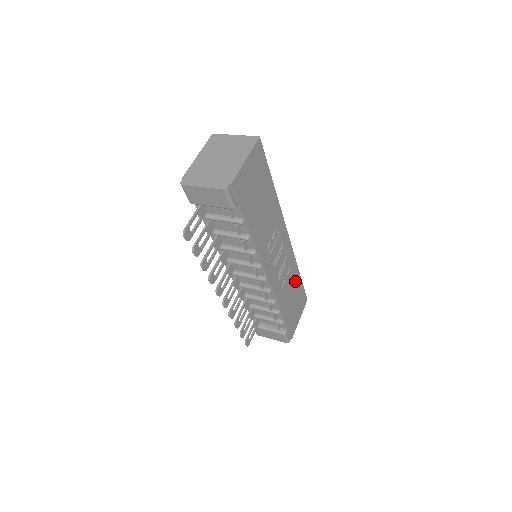
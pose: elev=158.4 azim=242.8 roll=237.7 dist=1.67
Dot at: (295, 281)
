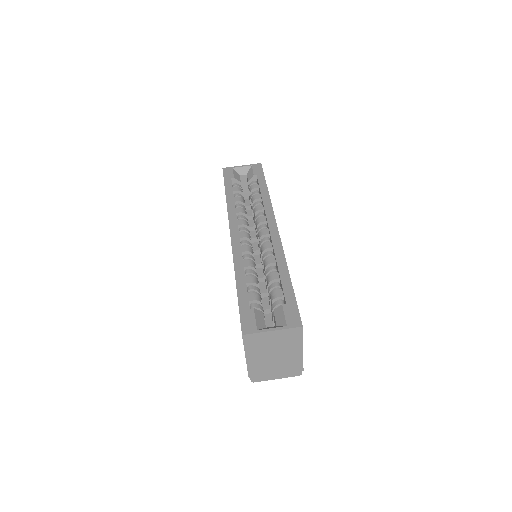
Dot at: occluded
